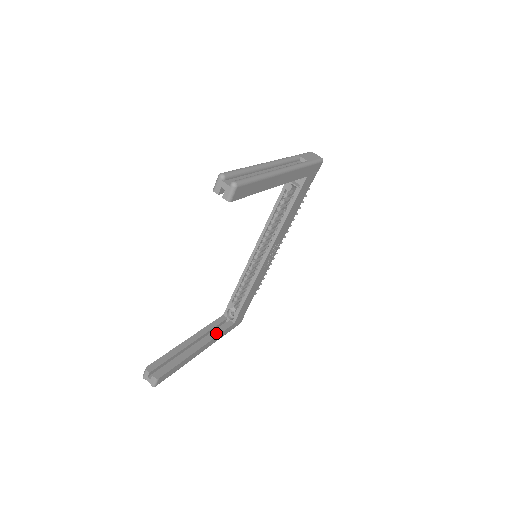
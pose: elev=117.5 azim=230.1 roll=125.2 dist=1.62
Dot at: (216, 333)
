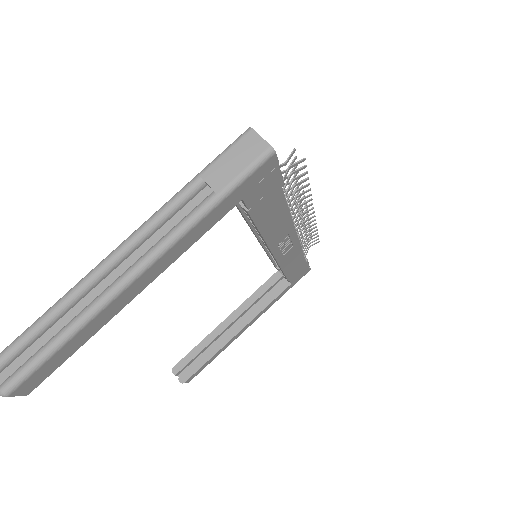
Dot at: (262, 305)
